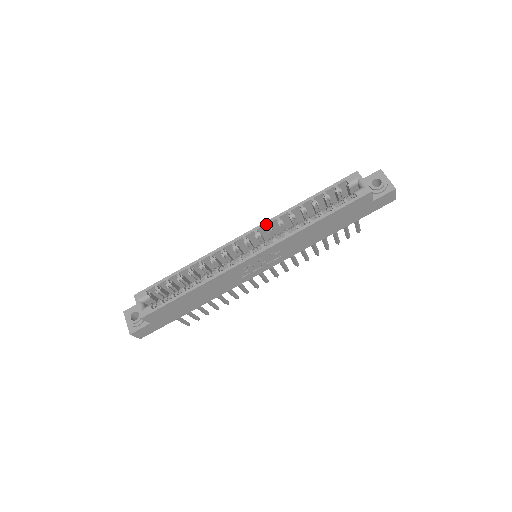
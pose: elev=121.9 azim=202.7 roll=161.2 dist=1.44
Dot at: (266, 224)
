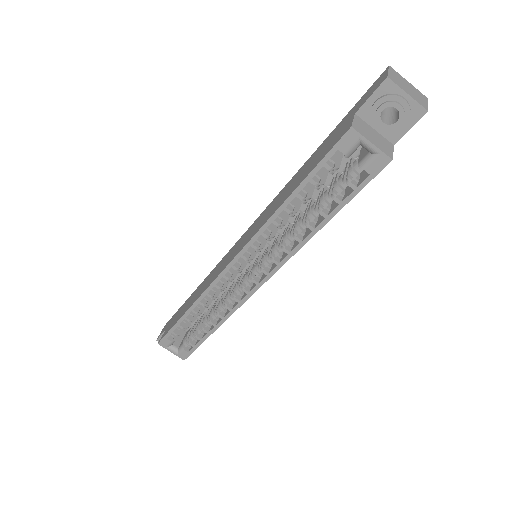
Dot at: (251, 246)
